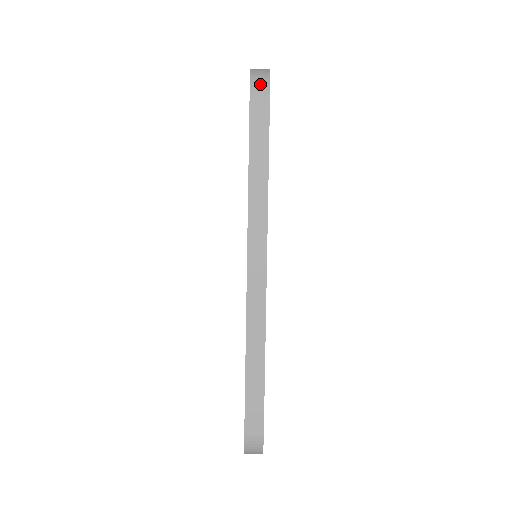
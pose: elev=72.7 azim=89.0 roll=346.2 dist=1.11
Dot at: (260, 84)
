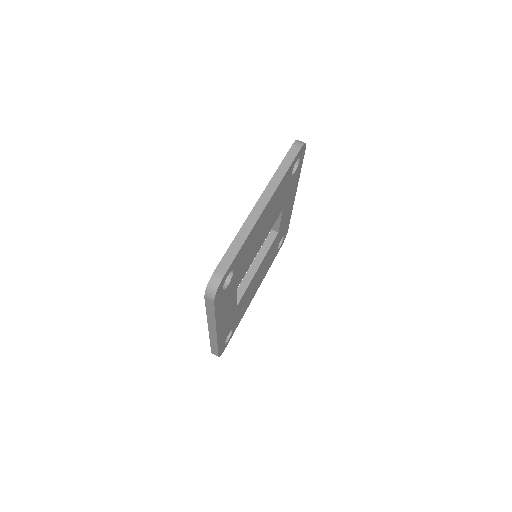
Dot at: (299, 143)
